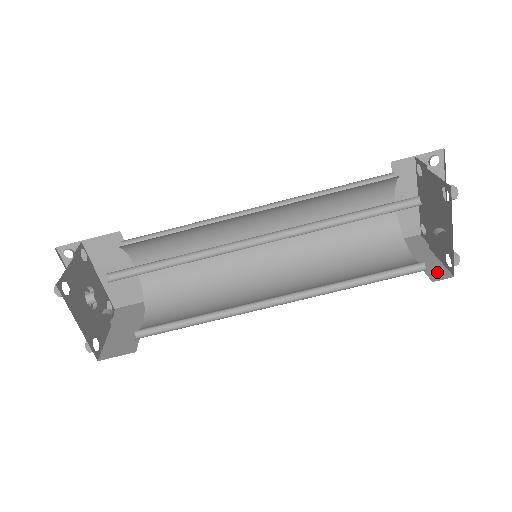
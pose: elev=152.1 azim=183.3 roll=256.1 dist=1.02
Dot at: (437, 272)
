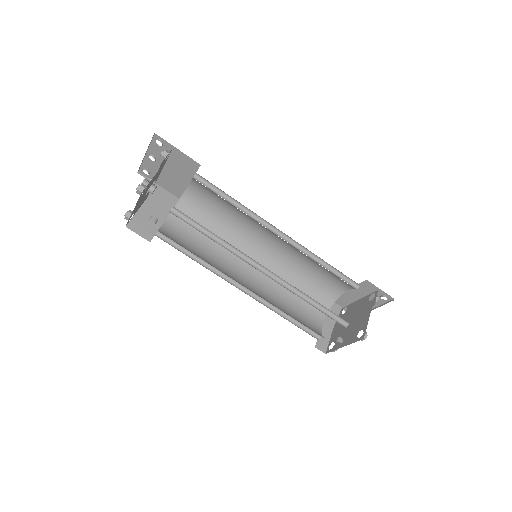
Dot at: (322, 343)
